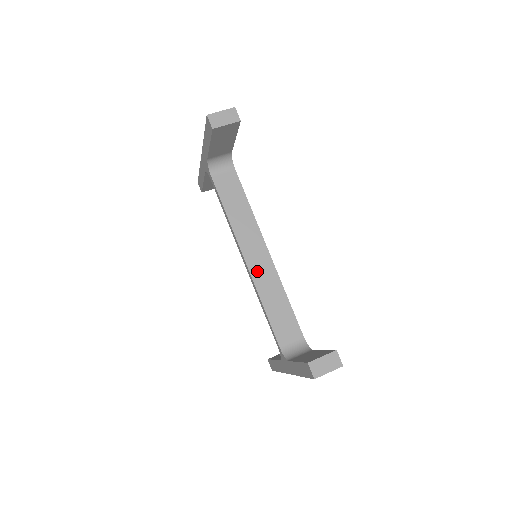
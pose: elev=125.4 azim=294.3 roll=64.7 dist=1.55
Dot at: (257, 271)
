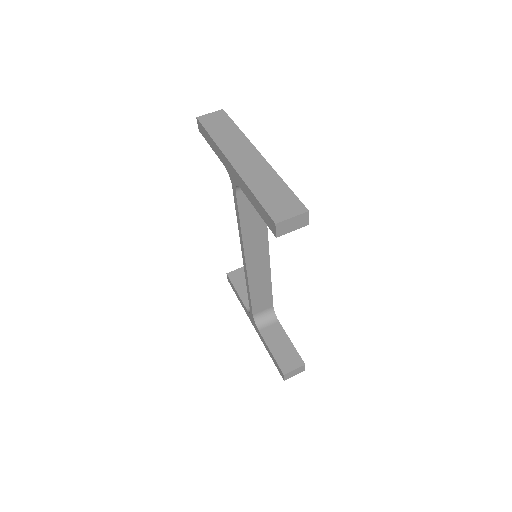
Dot at: (254, 270)
